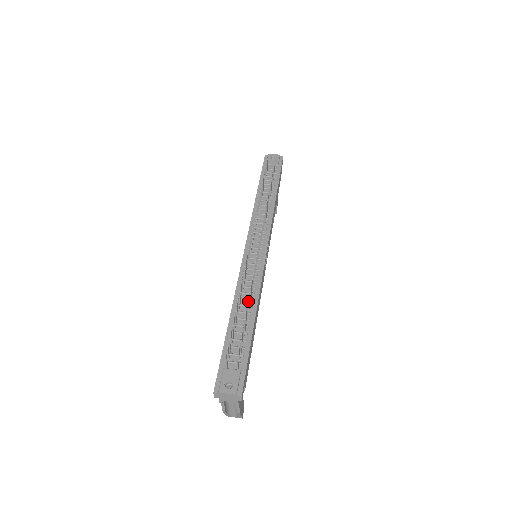
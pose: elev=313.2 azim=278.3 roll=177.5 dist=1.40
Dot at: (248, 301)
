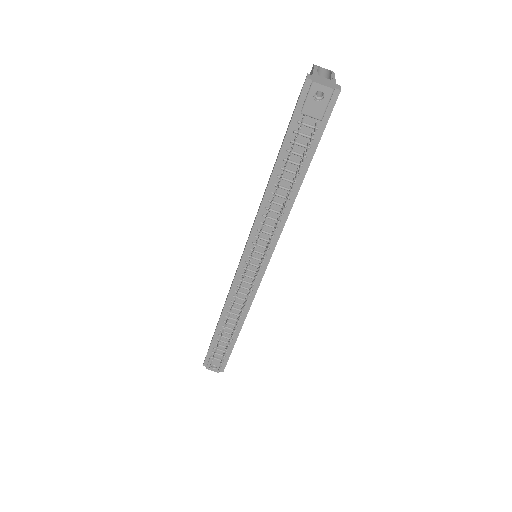
Dot at: (232, 335)
